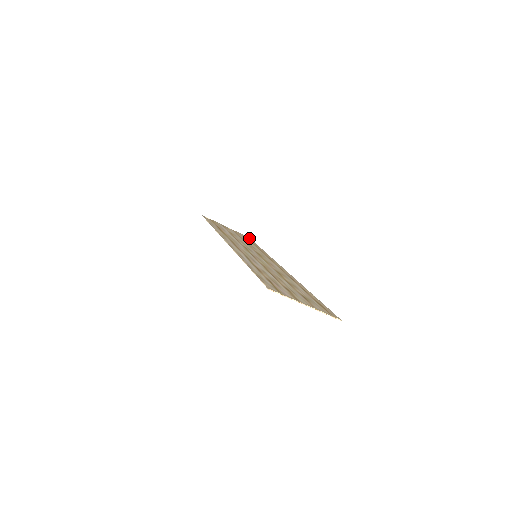
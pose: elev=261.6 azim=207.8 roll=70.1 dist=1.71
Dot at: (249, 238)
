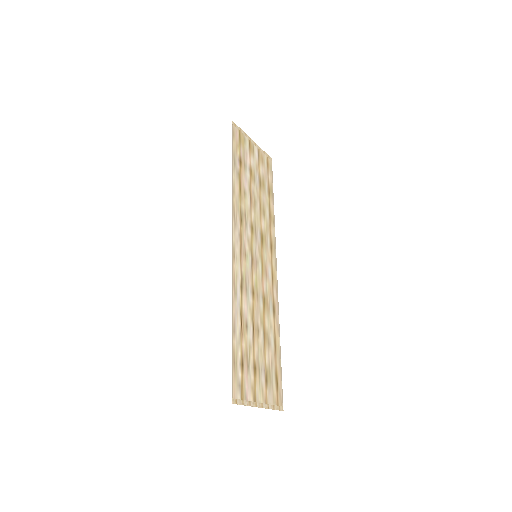
Dot at: (271, 163)
